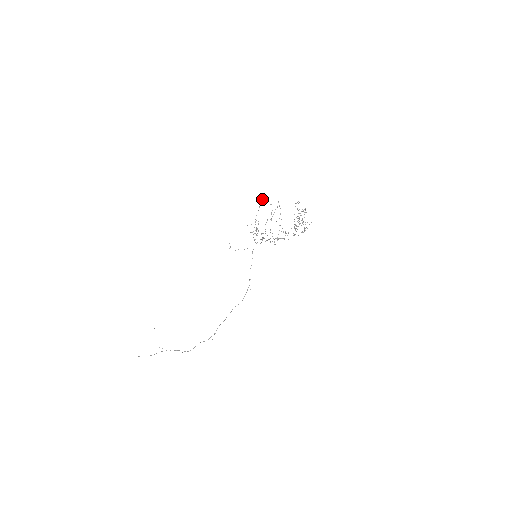
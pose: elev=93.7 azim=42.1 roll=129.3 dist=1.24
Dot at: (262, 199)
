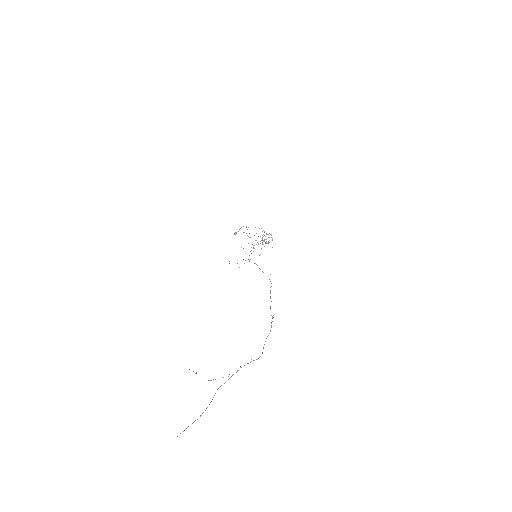
Dot at: (236, 233)
